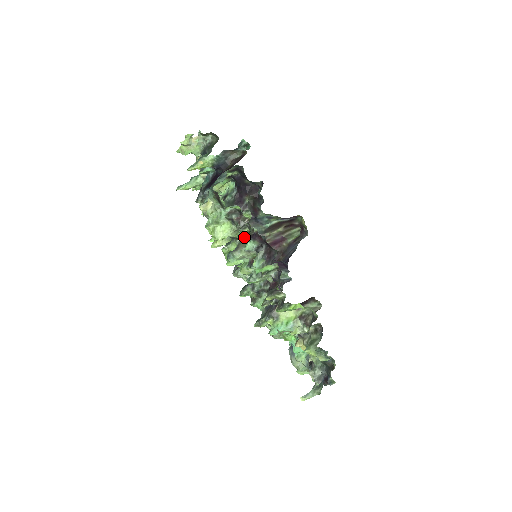
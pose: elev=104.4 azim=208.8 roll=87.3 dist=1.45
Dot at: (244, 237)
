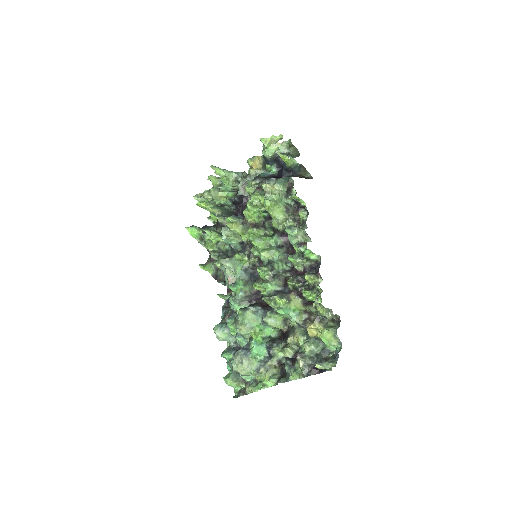
Dot at: (280, 230)
